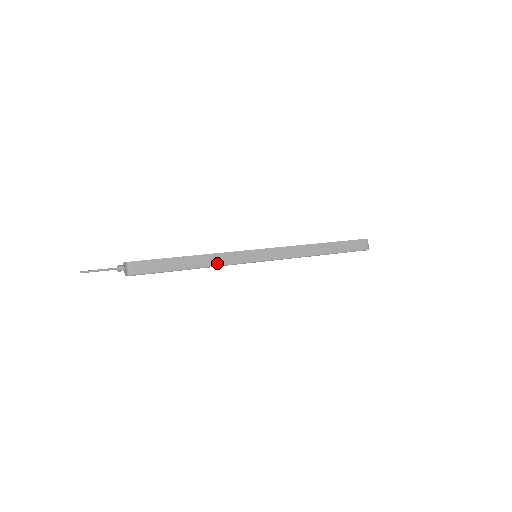
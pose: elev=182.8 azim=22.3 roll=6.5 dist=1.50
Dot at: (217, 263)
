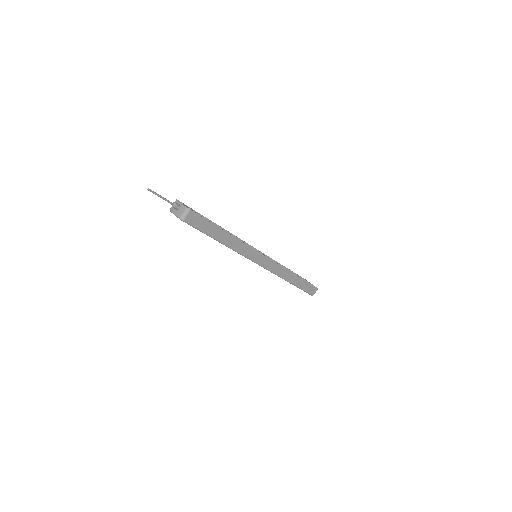
Dot at: (237, 249)
